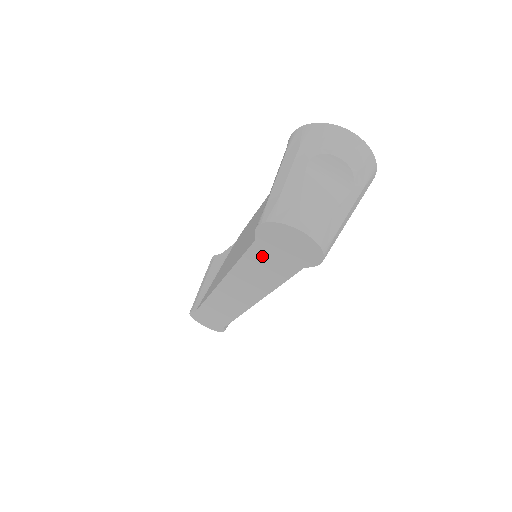
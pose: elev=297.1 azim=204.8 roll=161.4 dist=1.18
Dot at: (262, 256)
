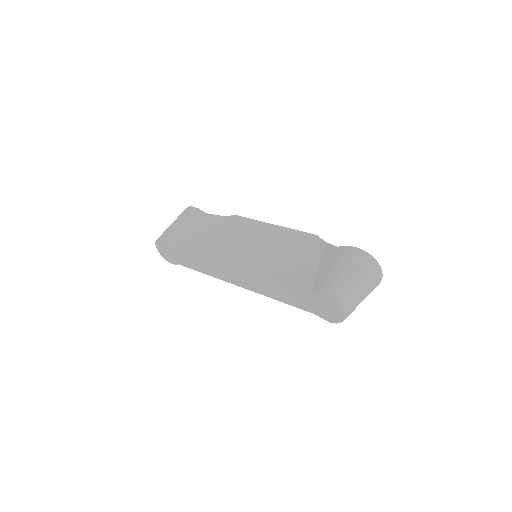
Dot at: (301, 294)
